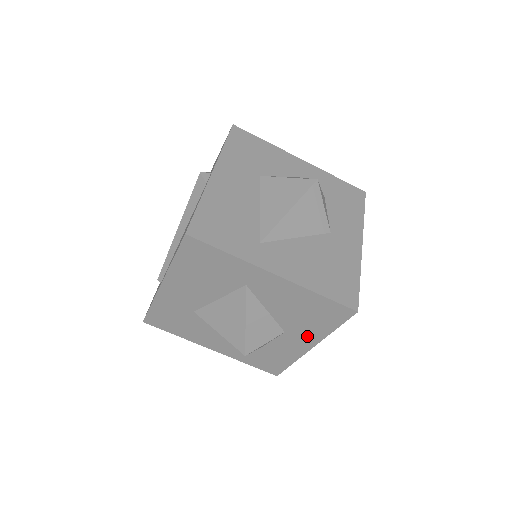
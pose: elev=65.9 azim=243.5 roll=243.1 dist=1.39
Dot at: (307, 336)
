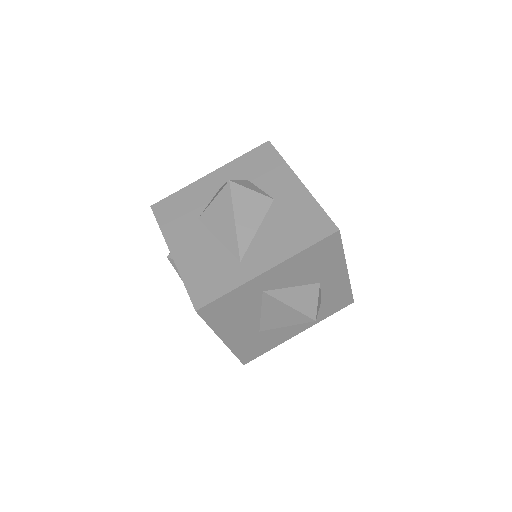
Dot at: (335, 270)
